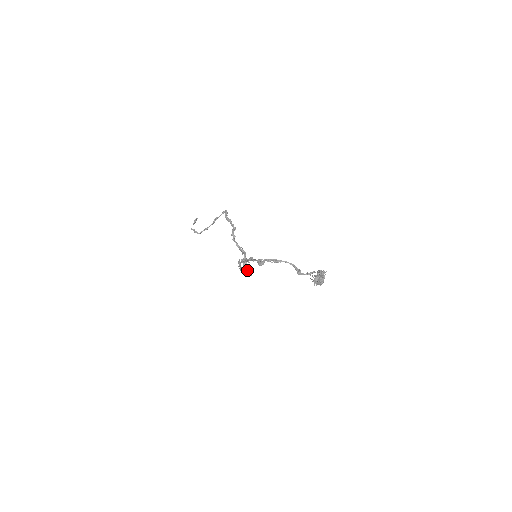
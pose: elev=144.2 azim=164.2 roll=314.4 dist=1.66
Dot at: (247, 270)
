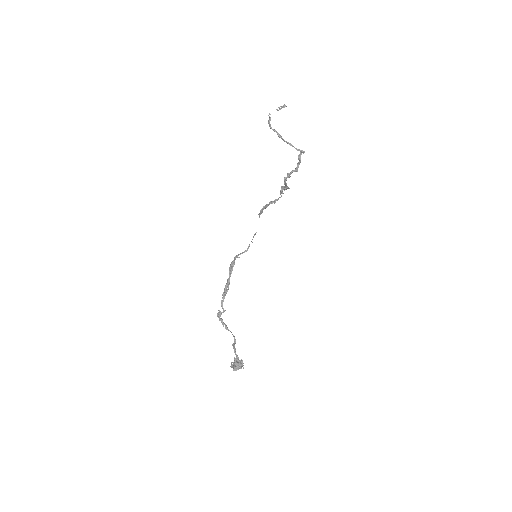
Dot at: (281, 192)
